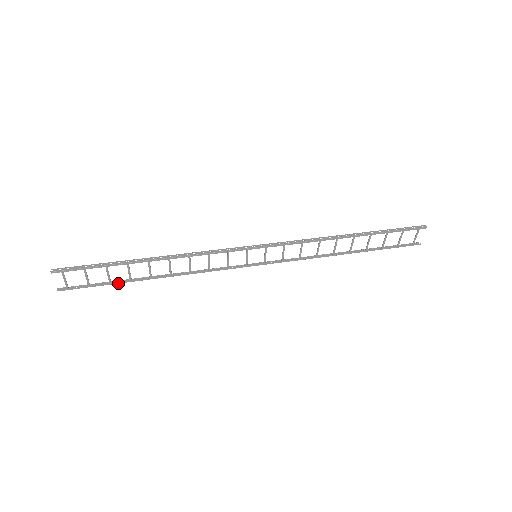
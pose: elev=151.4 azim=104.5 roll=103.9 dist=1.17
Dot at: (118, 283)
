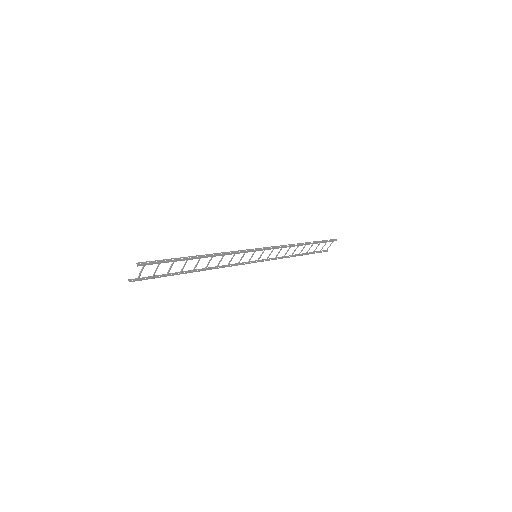
Dot at: (172, 275)
